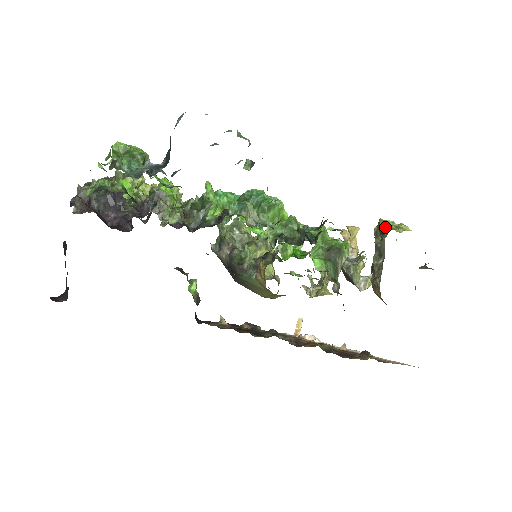
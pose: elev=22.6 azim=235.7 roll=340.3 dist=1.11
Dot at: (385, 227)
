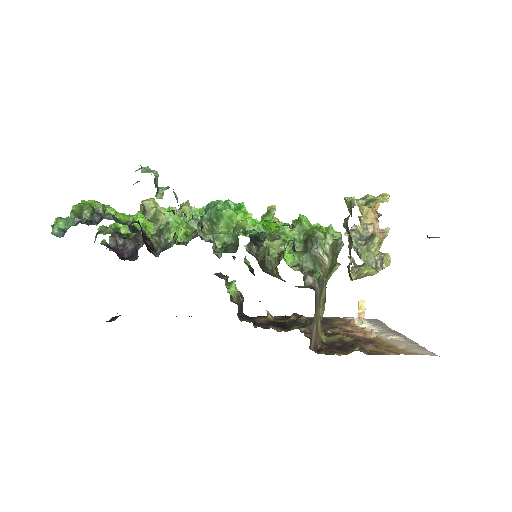
Dot at: (349, 206)
